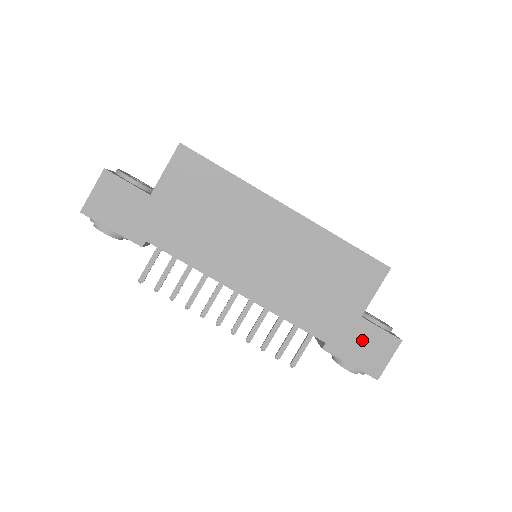
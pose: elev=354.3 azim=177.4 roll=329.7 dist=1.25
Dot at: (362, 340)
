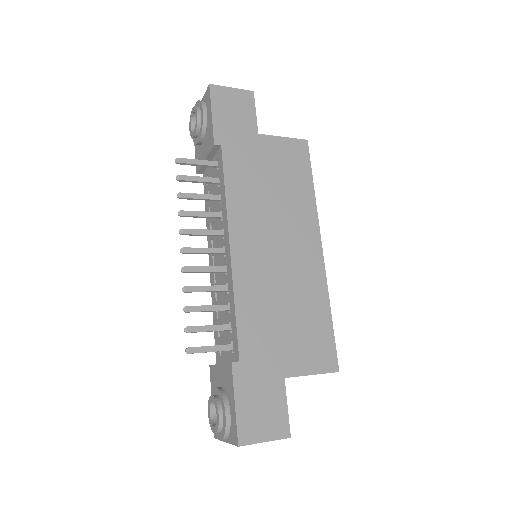
Dot at: (265, 396)
